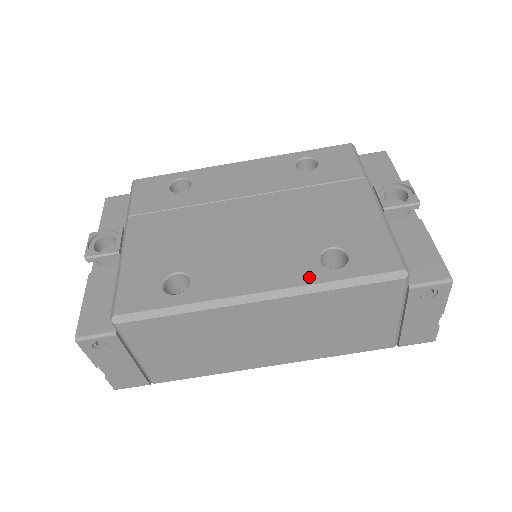
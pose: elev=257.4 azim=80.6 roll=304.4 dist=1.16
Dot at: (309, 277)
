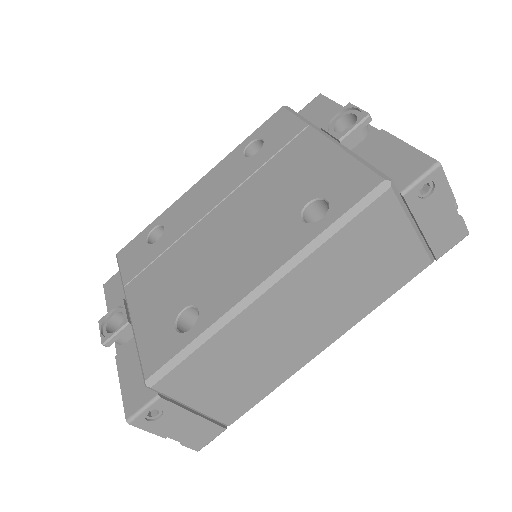
Dot at: (300, 241)
